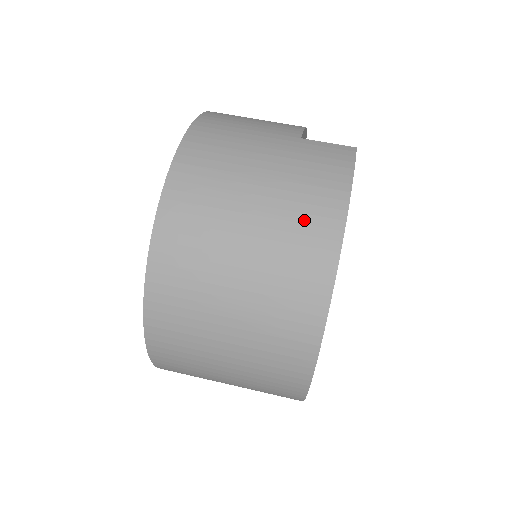
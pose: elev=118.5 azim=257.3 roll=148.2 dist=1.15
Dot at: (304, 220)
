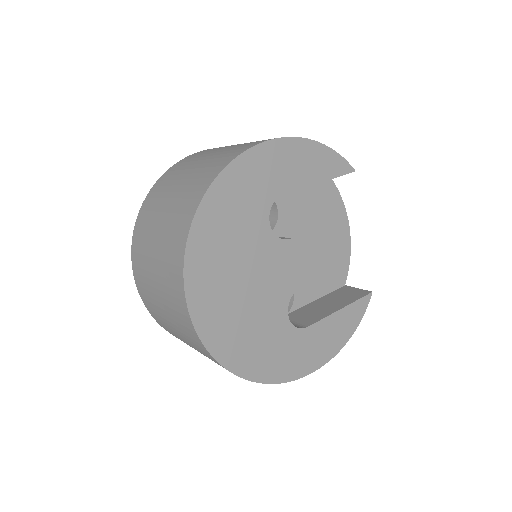
Dot at: occluded
